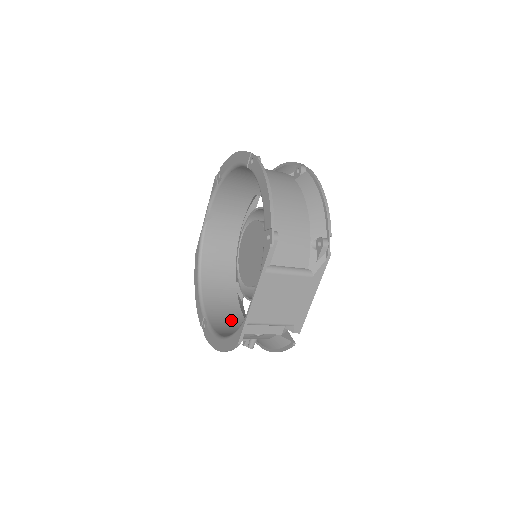
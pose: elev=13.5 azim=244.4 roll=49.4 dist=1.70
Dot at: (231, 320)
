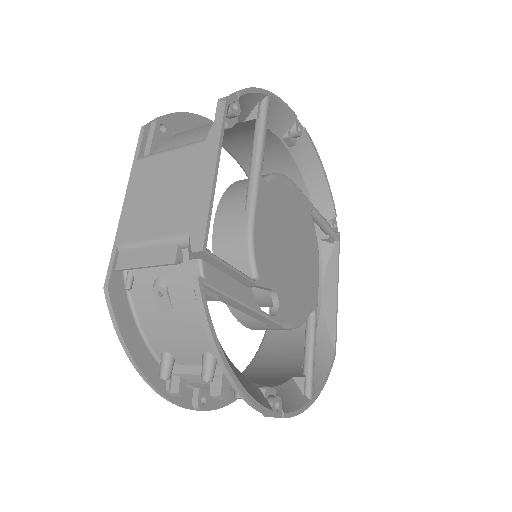
Dot at: occluded
